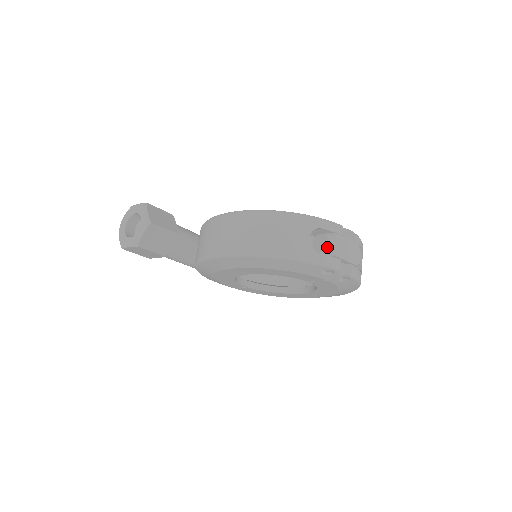
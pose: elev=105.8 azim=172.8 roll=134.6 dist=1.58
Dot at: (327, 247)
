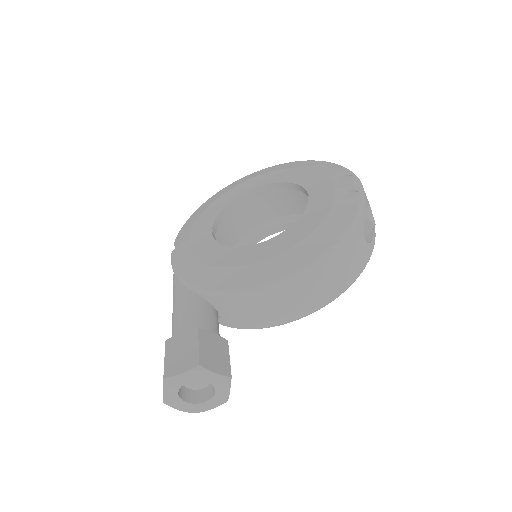
Dot at: occluded
